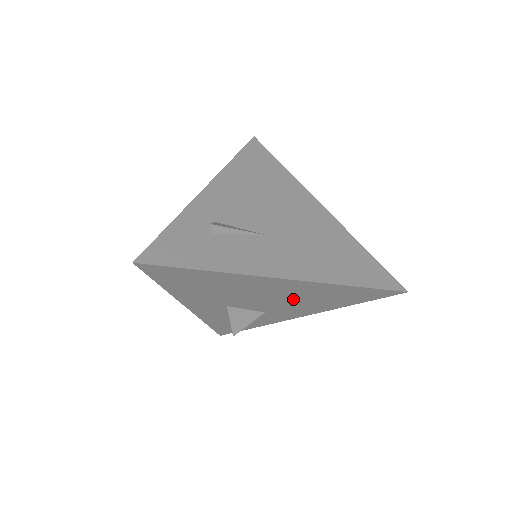
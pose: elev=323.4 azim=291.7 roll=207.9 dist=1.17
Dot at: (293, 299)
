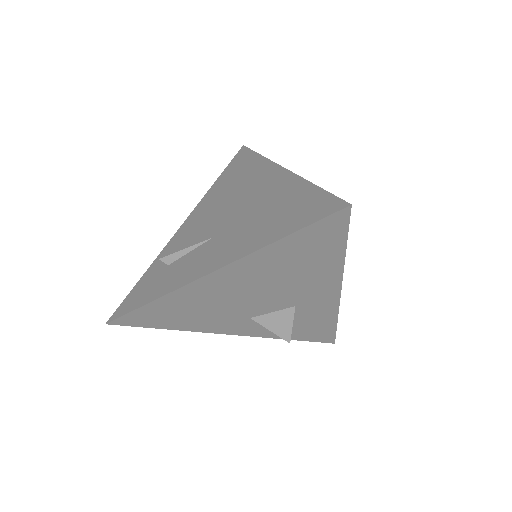
Dot at: (275, 283)
